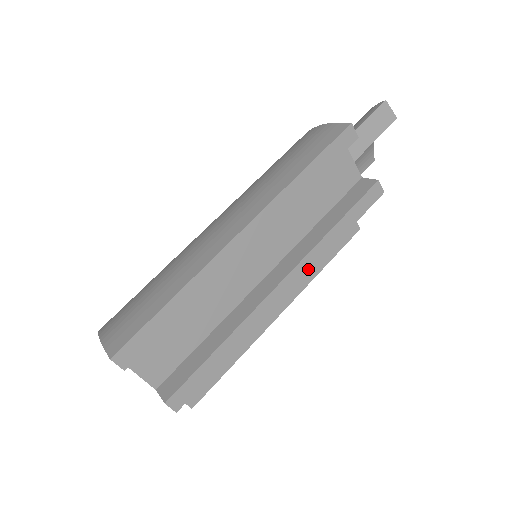
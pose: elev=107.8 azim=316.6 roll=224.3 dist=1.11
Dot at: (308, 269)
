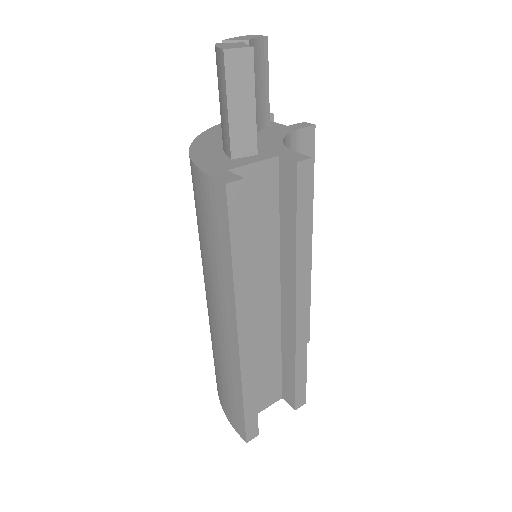
Dot at: (306, 276)
